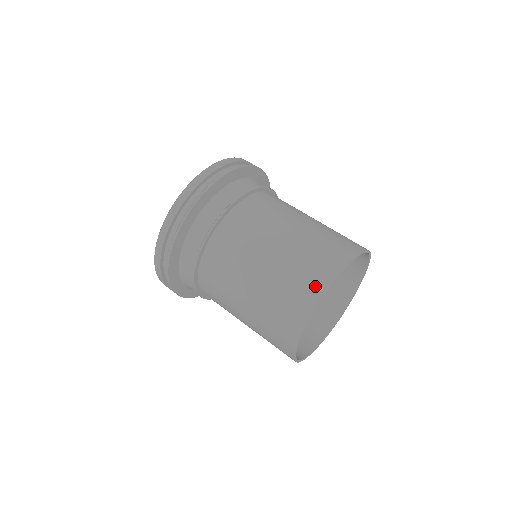
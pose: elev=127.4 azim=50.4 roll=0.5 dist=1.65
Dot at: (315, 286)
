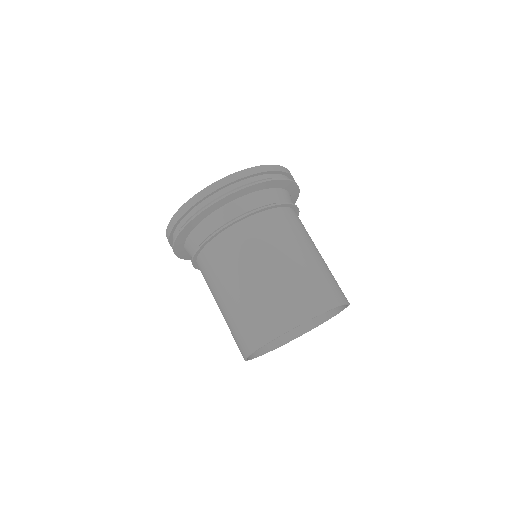
Dot at: (294, 315)
